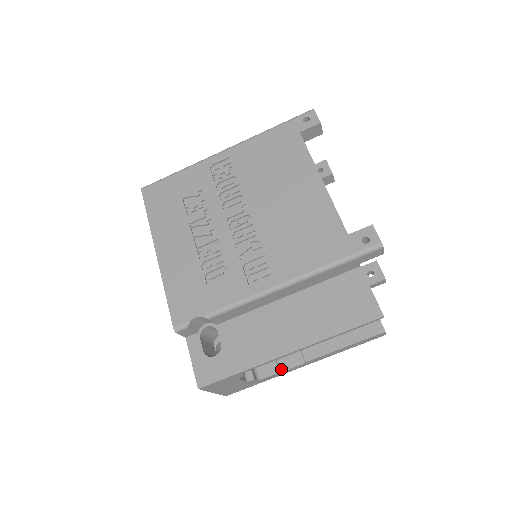
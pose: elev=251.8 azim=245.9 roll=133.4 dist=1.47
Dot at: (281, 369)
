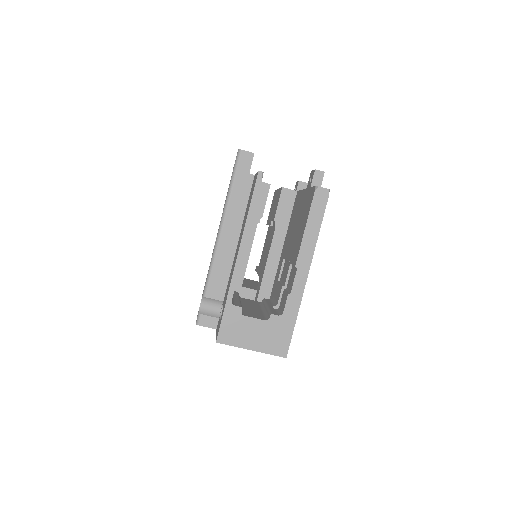
Dot at: (290, 292)
